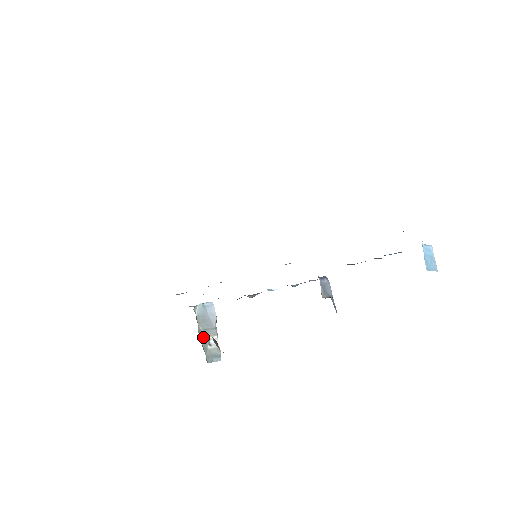
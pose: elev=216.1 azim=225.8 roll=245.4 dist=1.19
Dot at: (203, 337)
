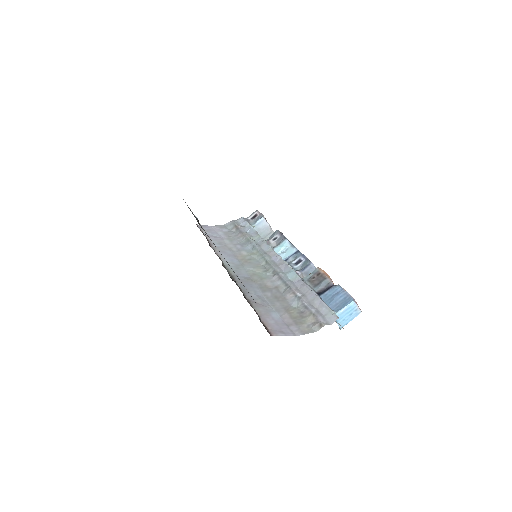
Dot at: occluded
